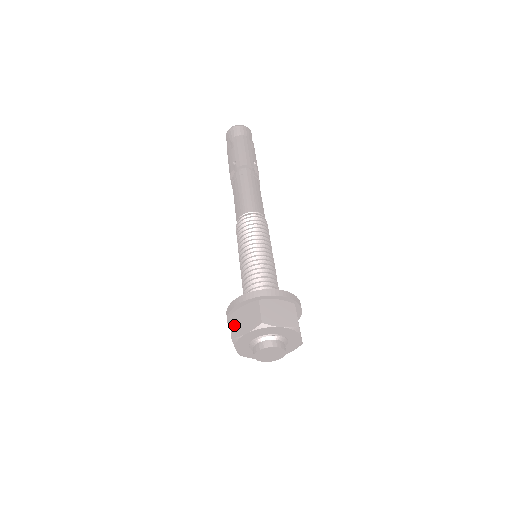
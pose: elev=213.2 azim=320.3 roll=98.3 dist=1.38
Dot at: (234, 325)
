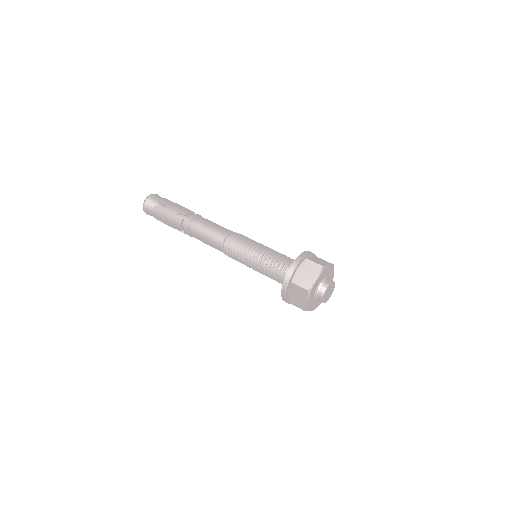
Dot at: (301, 283)
